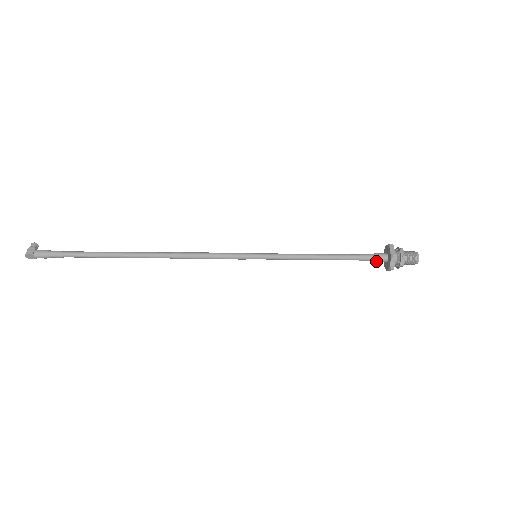
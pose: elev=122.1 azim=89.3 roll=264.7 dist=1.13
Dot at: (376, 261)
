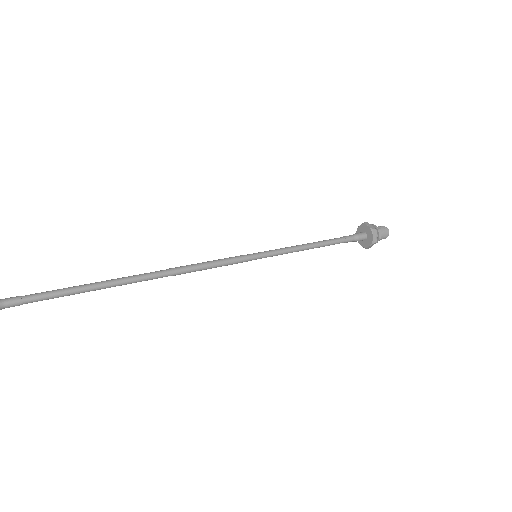
Dot at: (358, 240)
